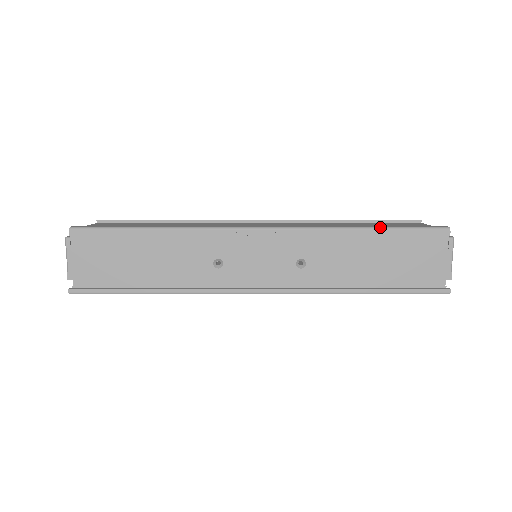
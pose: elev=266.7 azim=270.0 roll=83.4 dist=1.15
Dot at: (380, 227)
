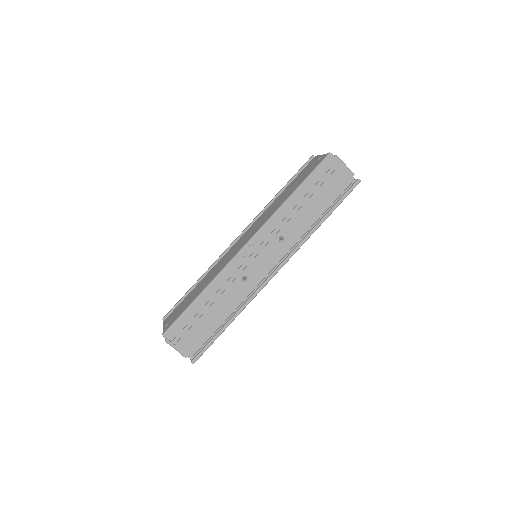
Dot at: (299, 186)
